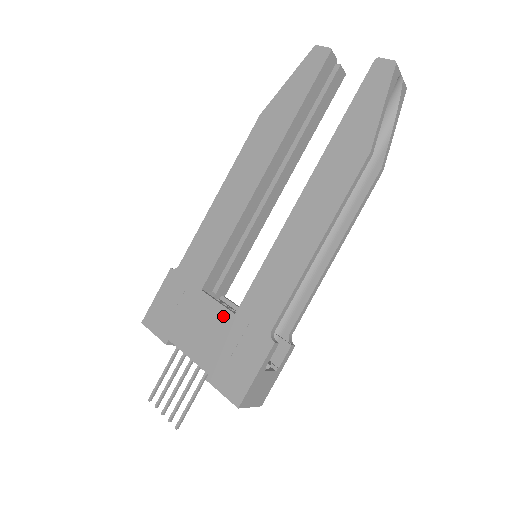
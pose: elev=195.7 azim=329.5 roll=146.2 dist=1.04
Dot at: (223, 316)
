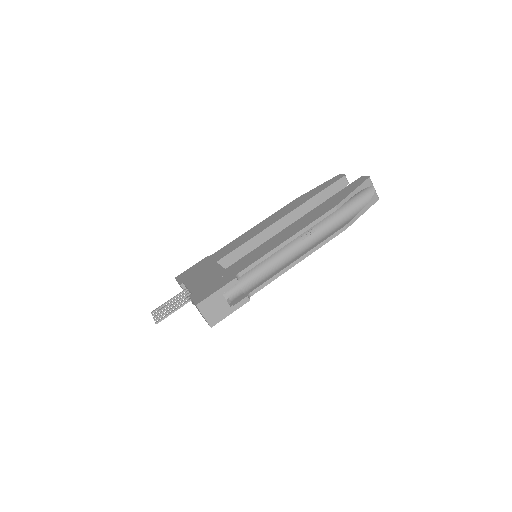
Dot at: (219, 270)
